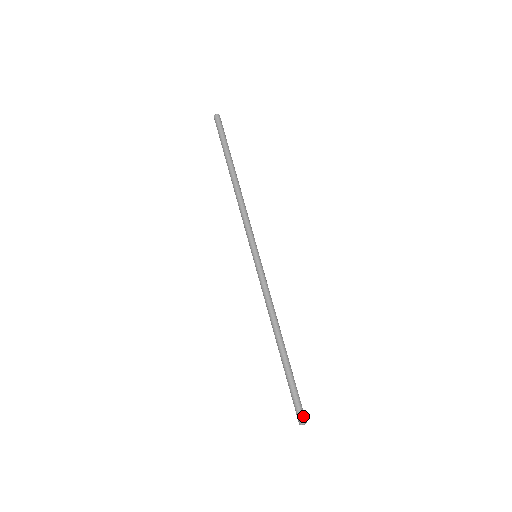
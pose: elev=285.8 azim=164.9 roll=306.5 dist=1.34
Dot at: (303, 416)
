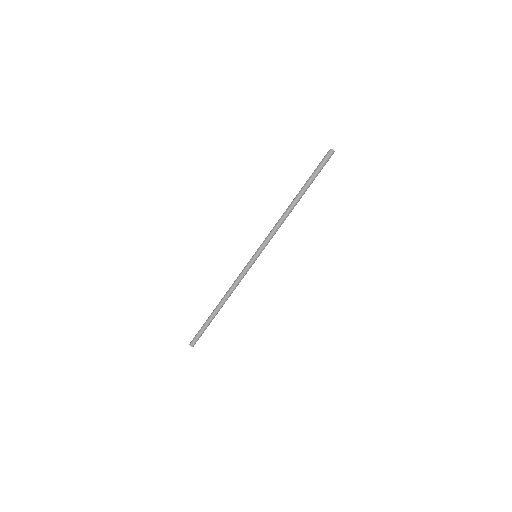
Dot at: (194, 343)
